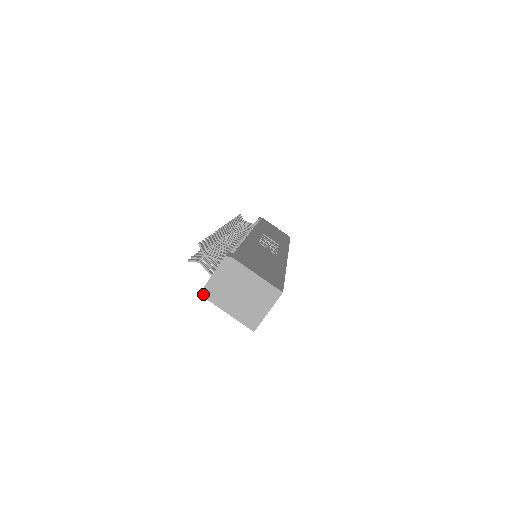
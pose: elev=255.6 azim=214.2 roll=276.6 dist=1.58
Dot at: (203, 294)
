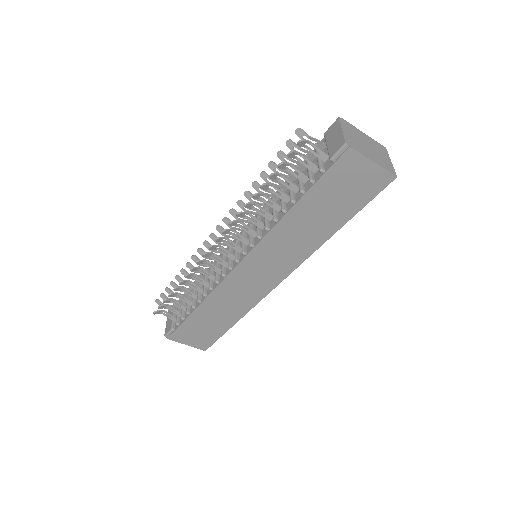
Dot at: (348, 144)
